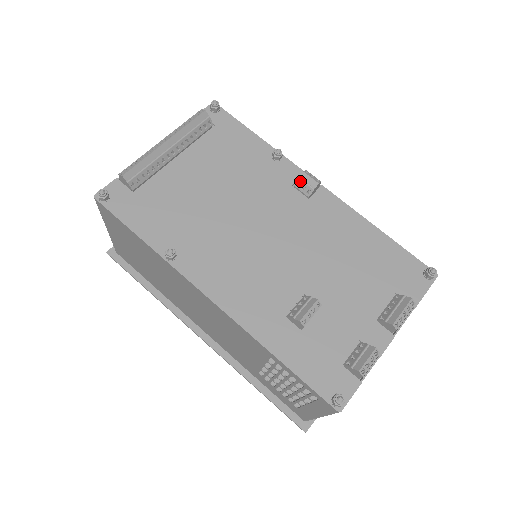
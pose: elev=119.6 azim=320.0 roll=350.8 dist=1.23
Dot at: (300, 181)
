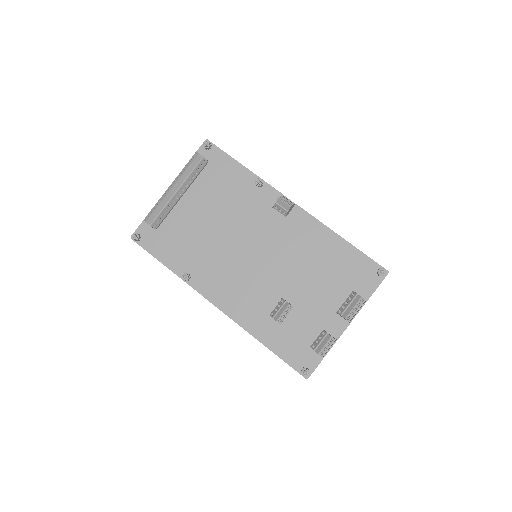
Dot at: (277, 205)
